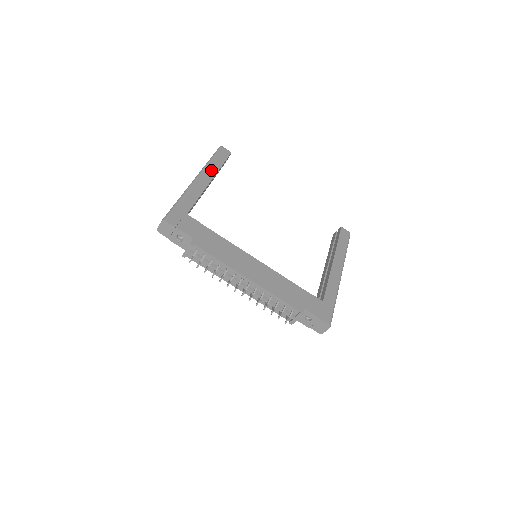
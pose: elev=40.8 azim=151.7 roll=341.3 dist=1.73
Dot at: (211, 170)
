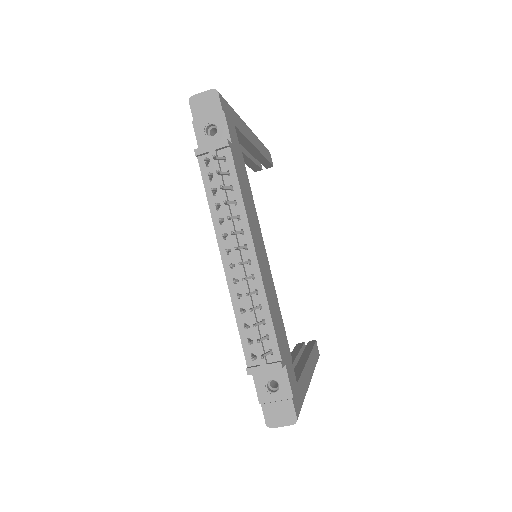
Dot at: (260, 145)
